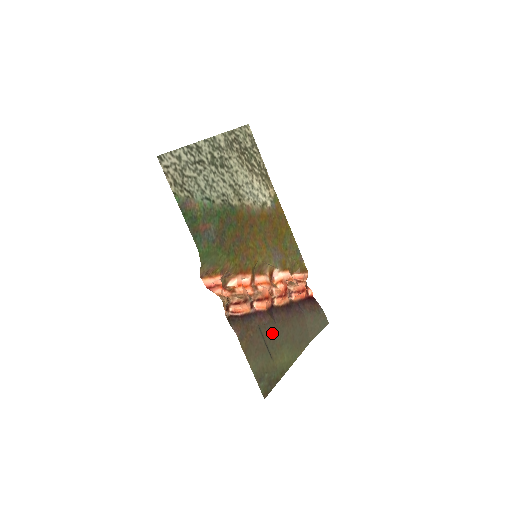
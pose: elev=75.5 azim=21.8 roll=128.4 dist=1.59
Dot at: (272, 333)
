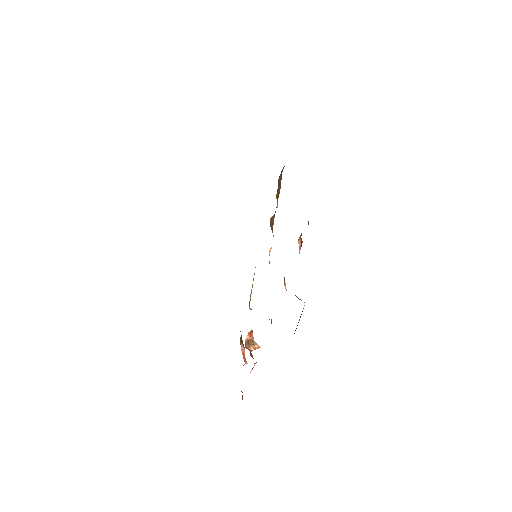
Dot at: occluded
